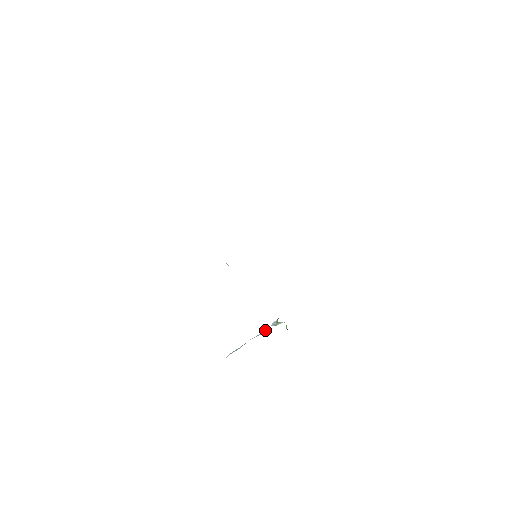
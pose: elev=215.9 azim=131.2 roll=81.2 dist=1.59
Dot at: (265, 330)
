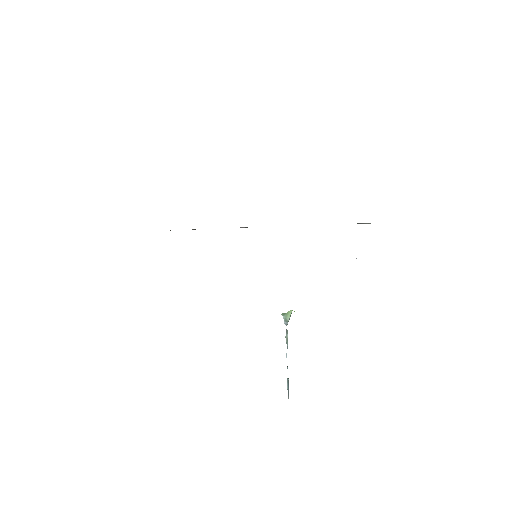
Dot at: (286, 335)
